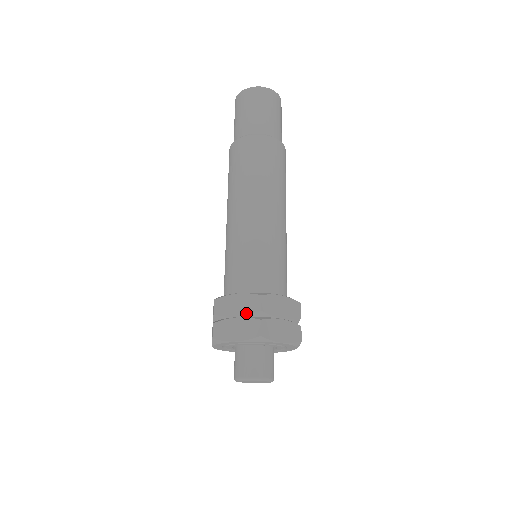
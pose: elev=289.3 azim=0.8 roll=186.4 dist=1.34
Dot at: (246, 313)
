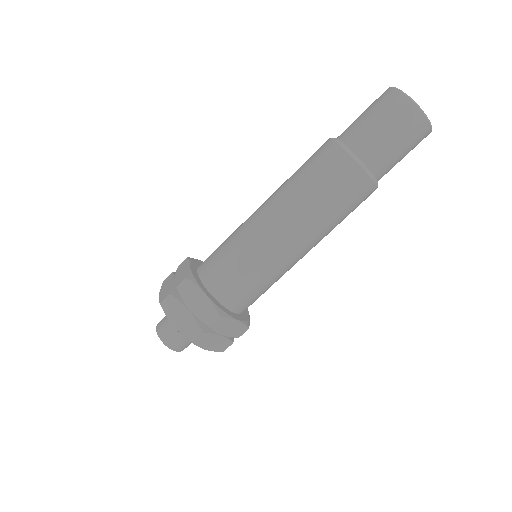
Dot at: (198, 316)
